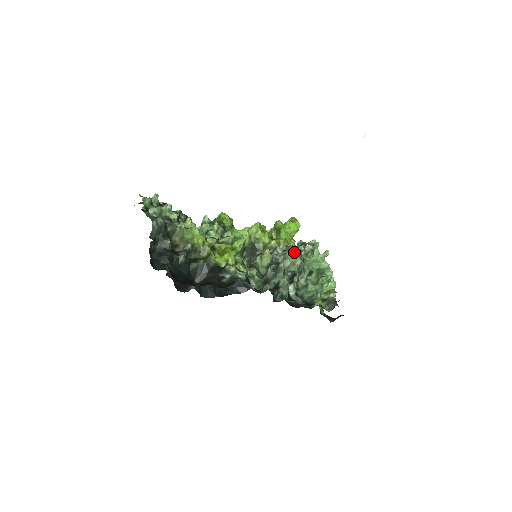
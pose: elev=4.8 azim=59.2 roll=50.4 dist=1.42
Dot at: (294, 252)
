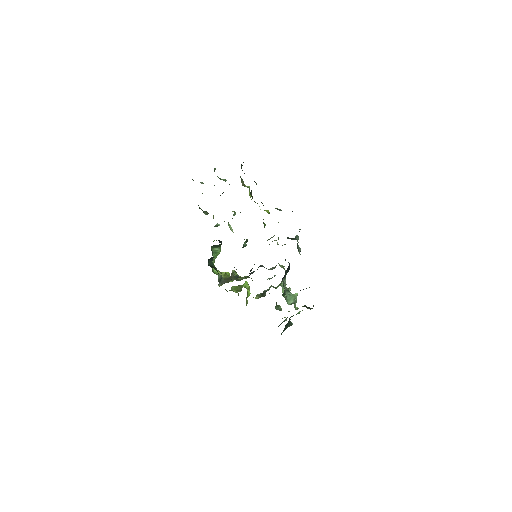
Dot at: (270, 278)
